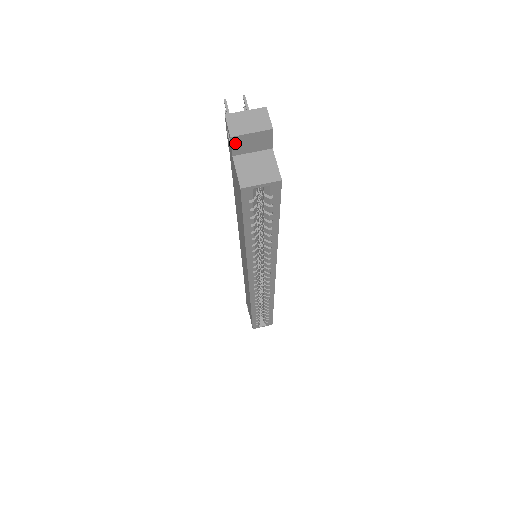
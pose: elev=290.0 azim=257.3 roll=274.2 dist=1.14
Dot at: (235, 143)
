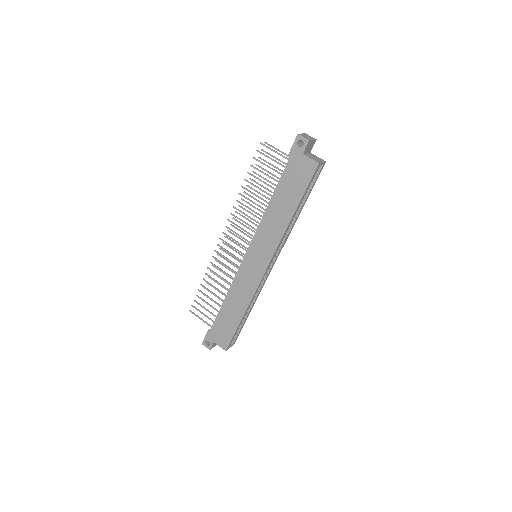
Dot at: (308, 145)
